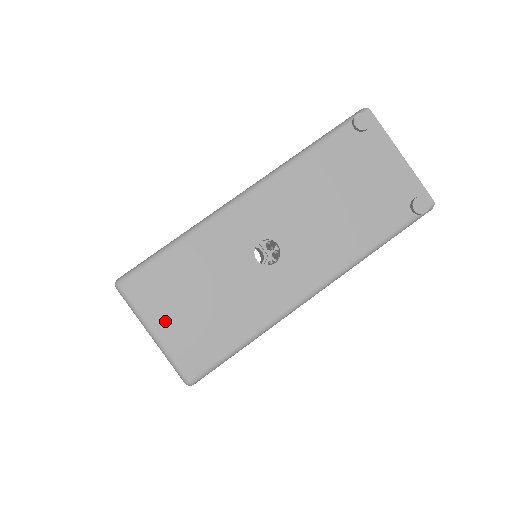
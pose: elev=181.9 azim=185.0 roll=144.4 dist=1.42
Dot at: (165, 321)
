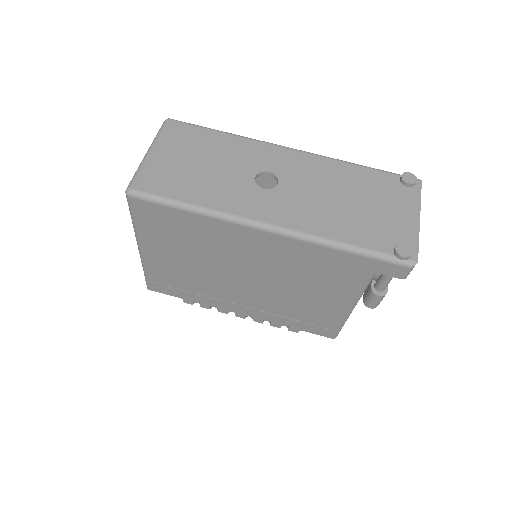
Dot at: (164, 152)
